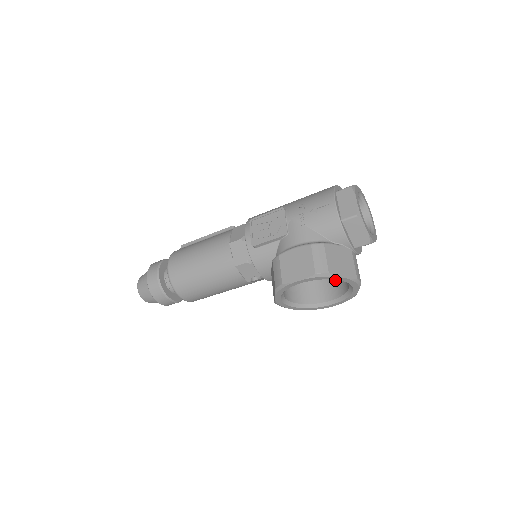
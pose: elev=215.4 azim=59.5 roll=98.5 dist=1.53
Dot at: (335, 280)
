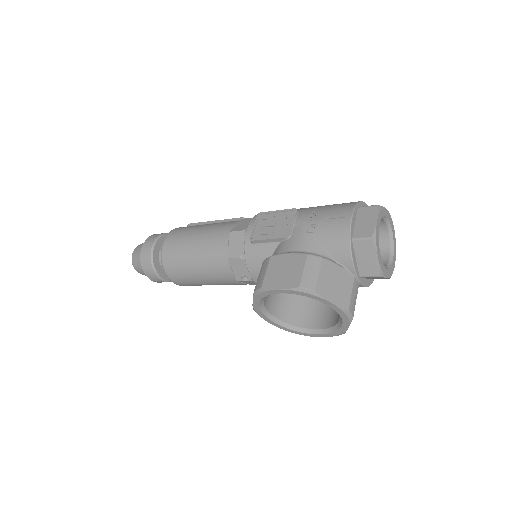
Dot at: (330, 308)
